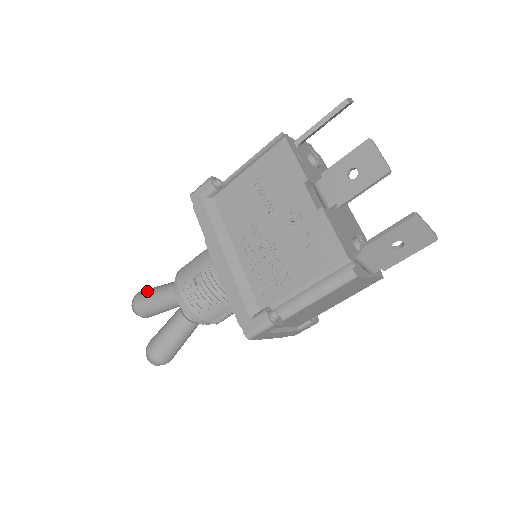
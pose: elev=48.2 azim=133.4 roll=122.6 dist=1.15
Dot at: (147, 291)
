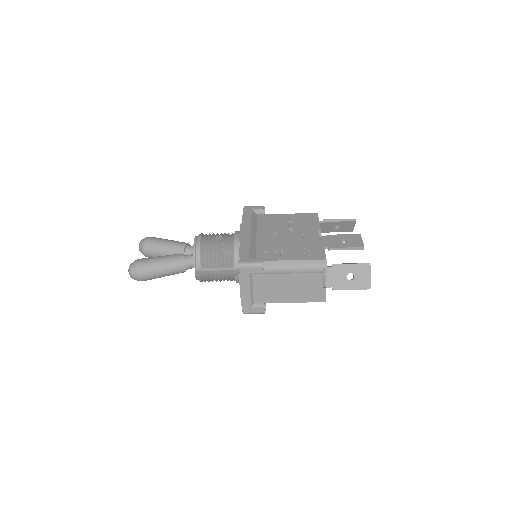
Dot at: occluded
